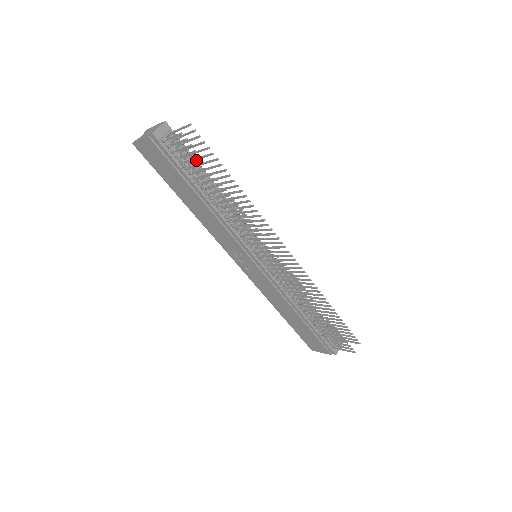
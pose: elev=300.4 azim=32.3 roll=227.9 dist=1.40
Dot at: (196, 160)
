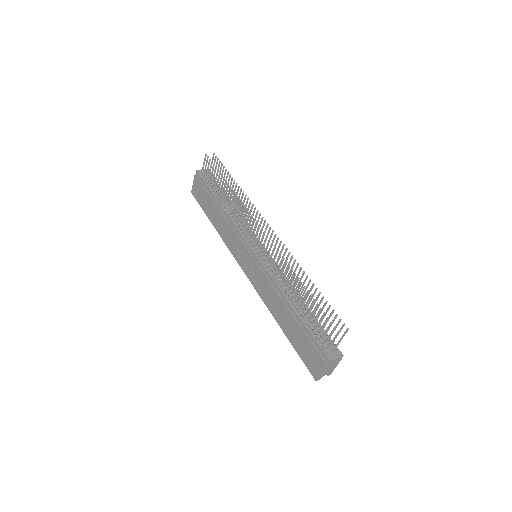
Dot at: occluded
